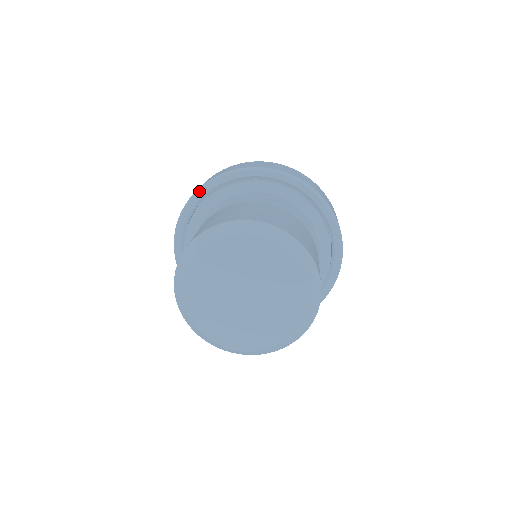
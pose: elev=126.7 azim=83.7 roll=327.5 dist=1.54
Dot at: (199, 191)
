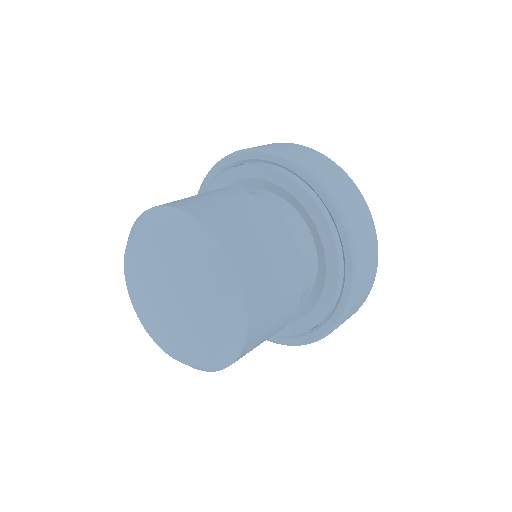
Dot at: (236, 154)
